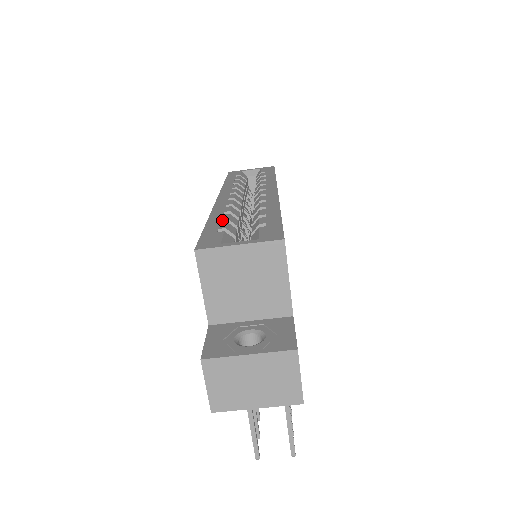
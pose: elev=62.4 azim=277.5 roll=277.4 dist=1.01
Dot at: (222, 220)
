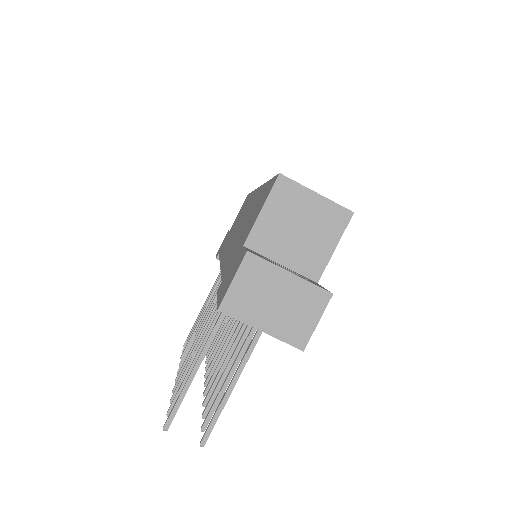
Dot at: occluded
